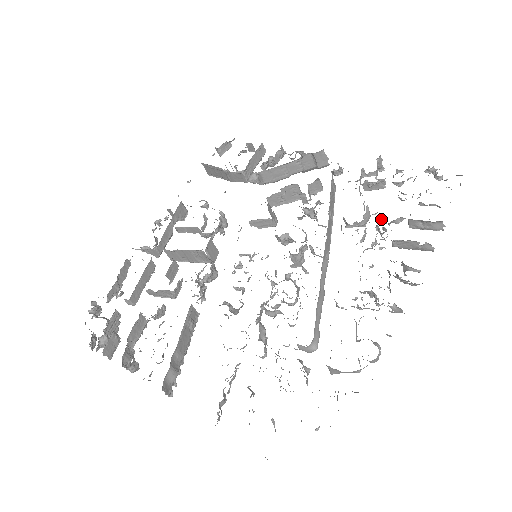
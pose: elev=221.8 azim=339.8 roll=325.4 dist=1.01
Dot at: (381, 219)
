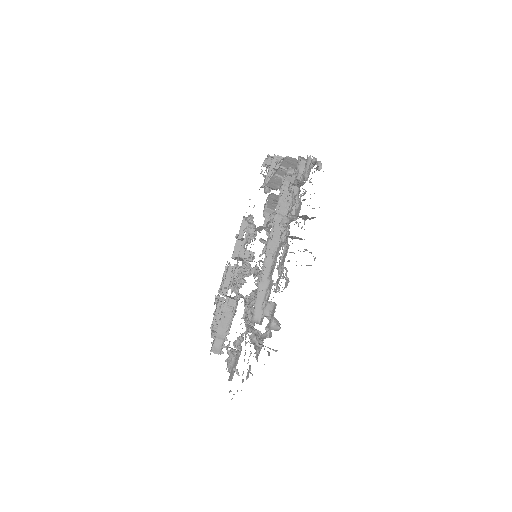
Dot at: occluded
